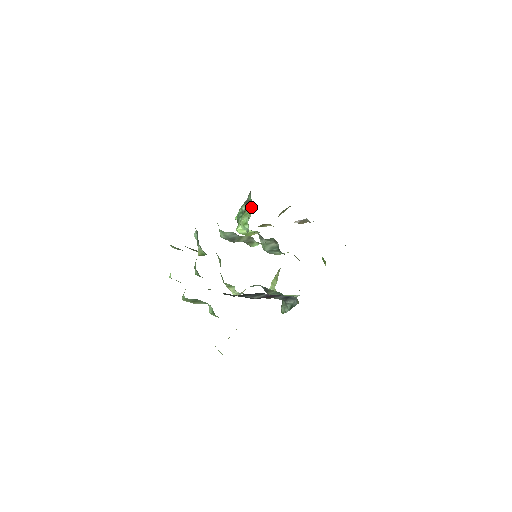
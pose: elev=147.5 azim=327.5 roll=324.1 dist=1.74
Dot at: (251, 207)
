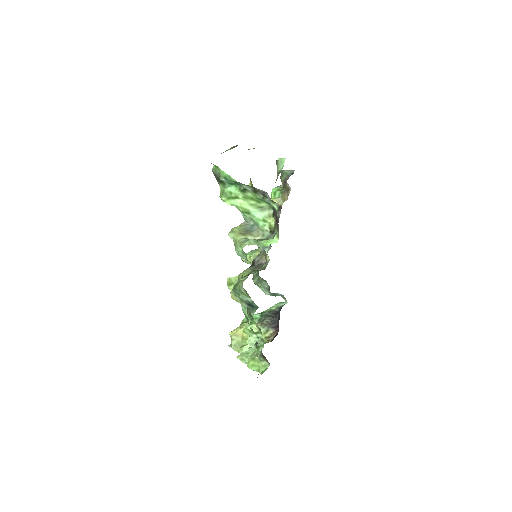
Dot at: (261, 199)
